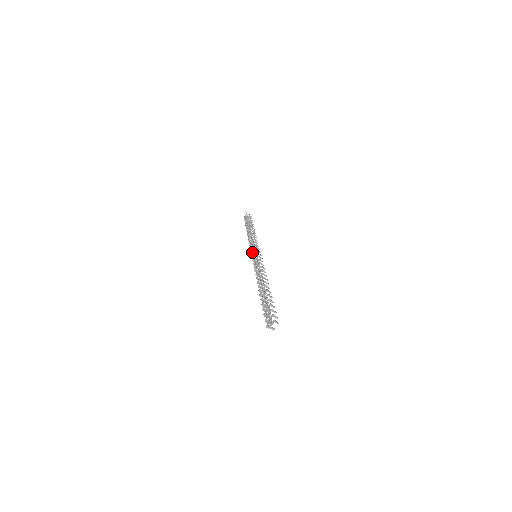
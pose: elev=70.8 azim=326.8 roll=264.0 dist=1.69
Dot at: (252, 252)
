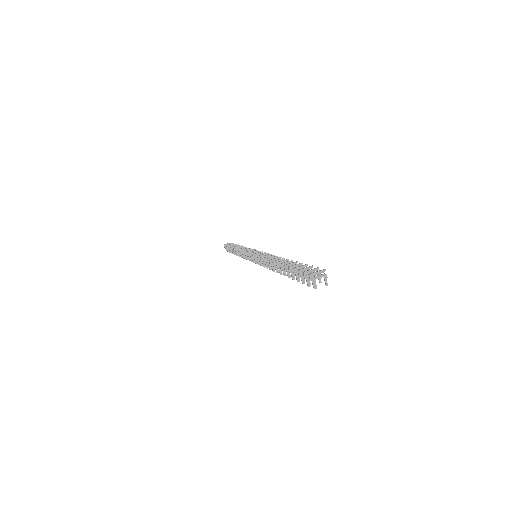
Dot at: occluded
